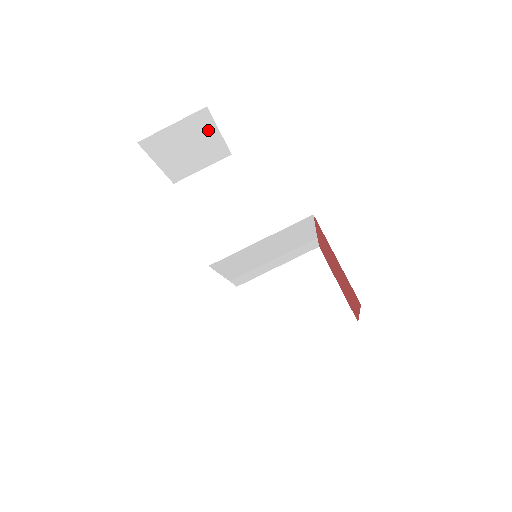
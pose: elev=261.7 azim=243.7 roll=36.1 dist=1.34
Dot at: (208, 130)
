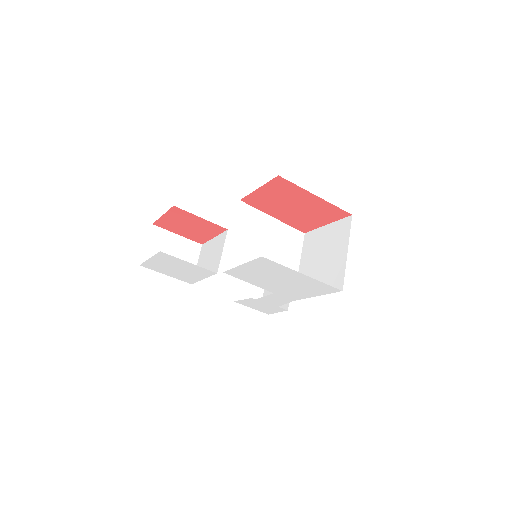
Dot at: (169, 237)
